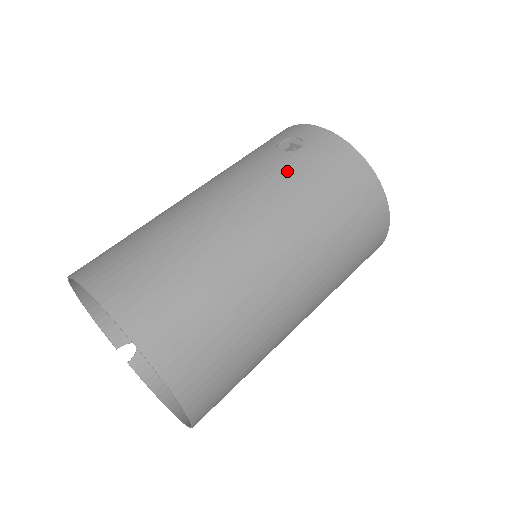
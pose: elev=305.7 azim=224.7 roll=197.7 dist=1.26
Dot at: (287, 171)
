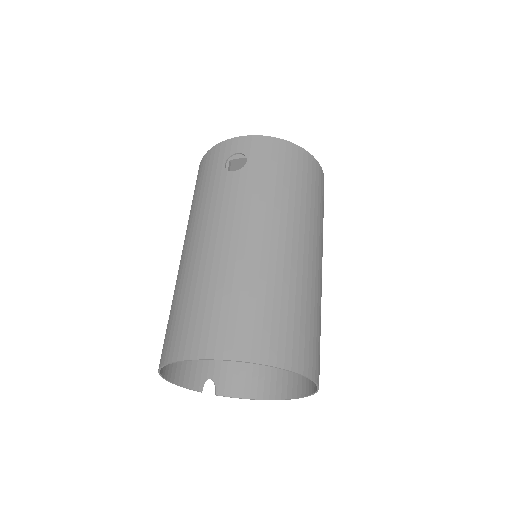
Dot at: (255, 184)
